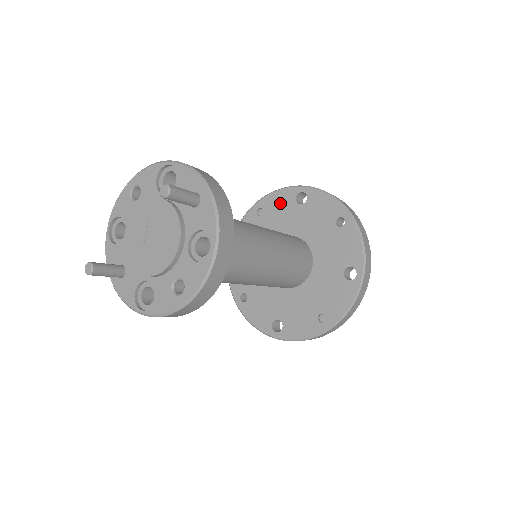
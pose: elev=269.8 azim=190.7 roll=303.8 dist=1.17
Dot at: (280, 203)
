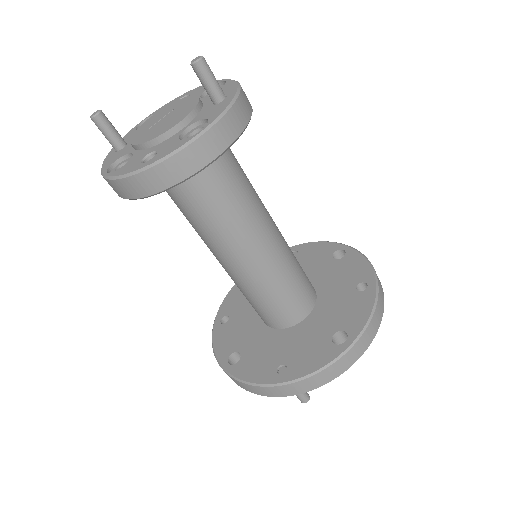
Dot at: (317, 252)
